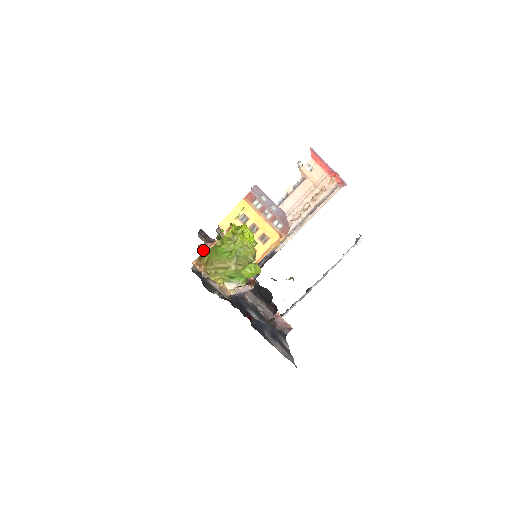
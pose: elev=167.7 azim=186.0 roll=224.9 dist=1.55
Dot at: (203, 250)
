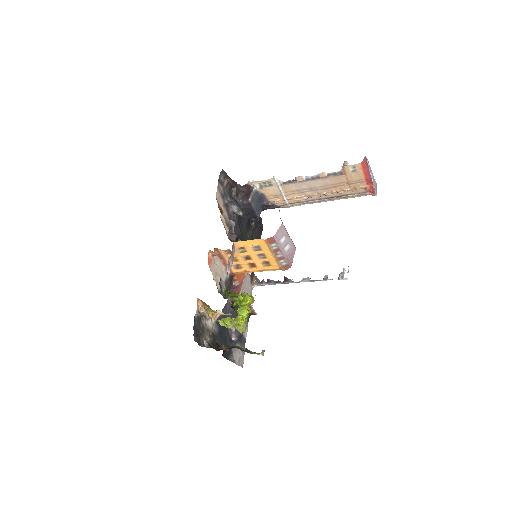
Dot at: (212, 255)
